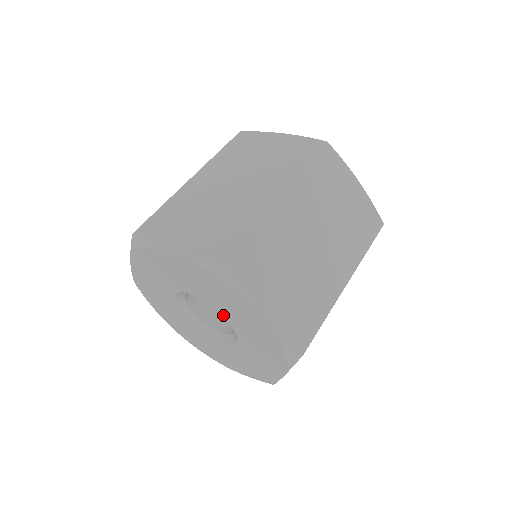
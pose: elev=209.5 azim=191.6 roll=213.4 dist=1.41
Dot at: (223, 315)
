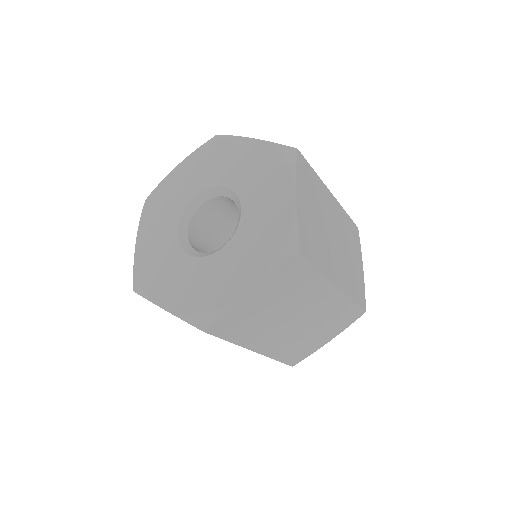
Dot at: (242, 207)
